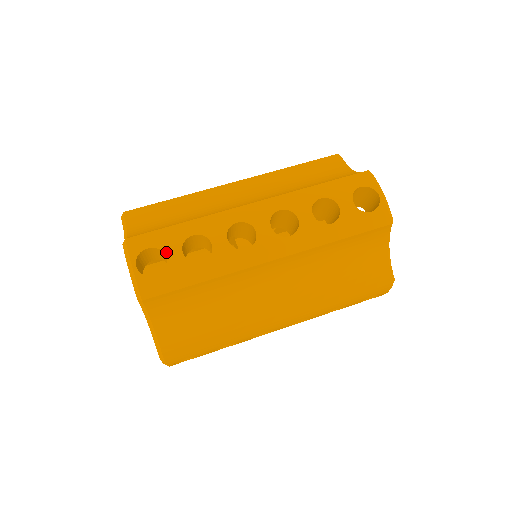
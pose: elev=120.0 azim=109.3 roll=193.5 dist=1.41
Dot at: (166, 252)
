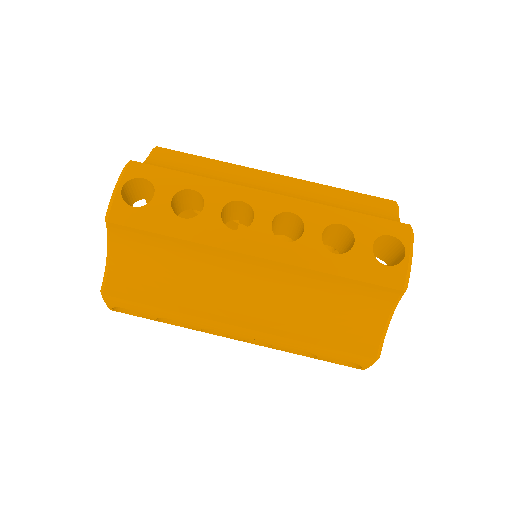
Dot at: (157, 190)
